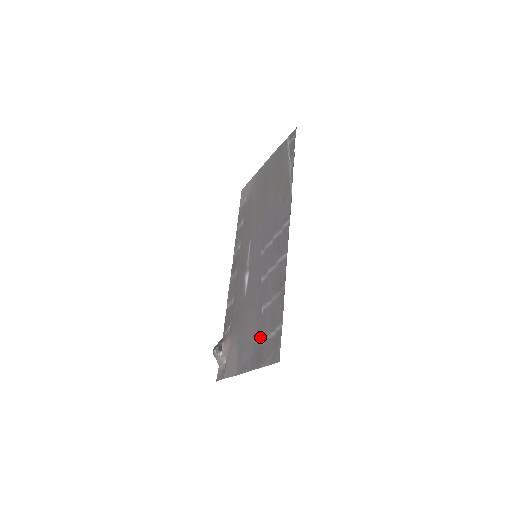
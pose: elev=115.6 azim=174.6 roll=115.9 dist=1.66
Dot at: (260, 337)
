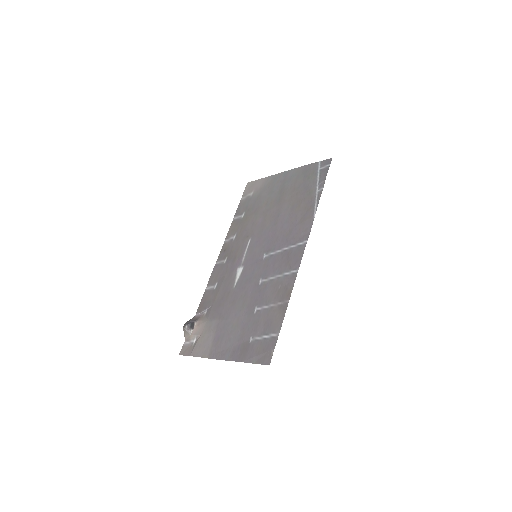
Dot at: (248, 334)
